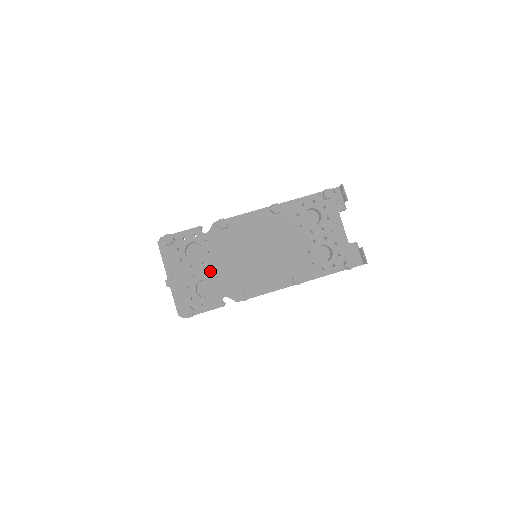
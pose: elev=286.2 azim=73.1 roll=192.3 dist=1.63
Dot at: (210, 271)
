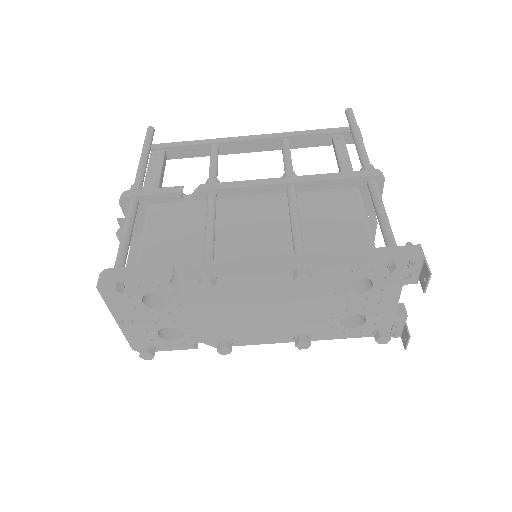
Dot at: (180, 321)
